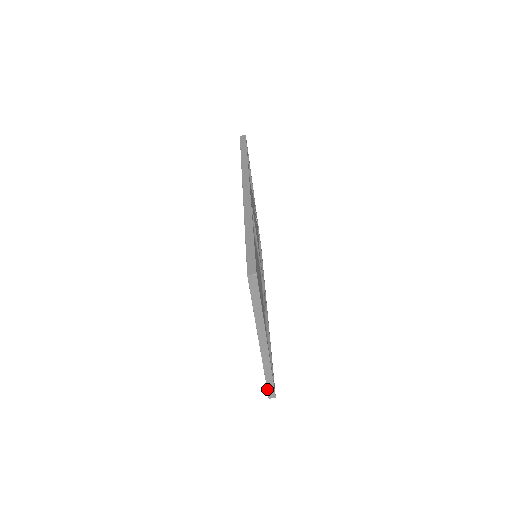
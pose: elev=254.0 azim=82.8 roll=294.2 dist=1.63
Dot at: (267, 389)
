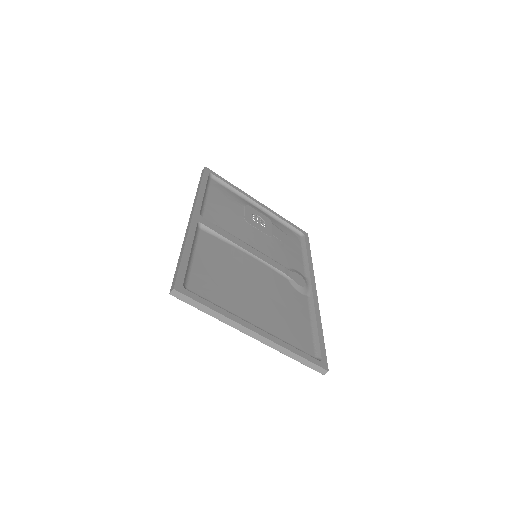
Dot at: occluded
